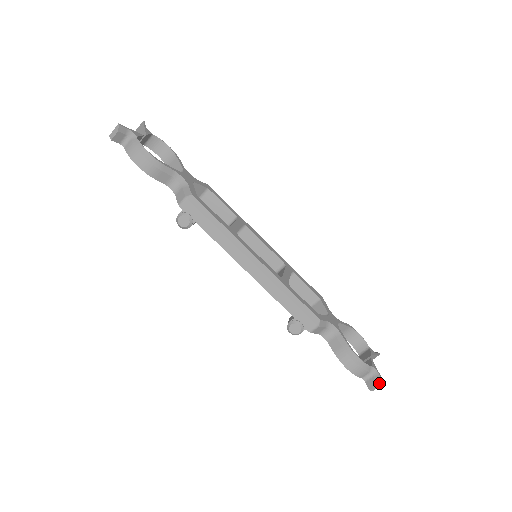
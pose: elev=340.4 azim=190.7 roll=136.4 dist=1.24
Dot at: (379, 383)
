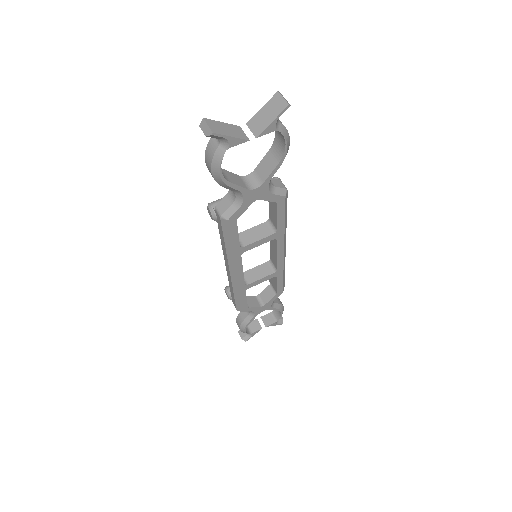
Dot at: (243, 339)
